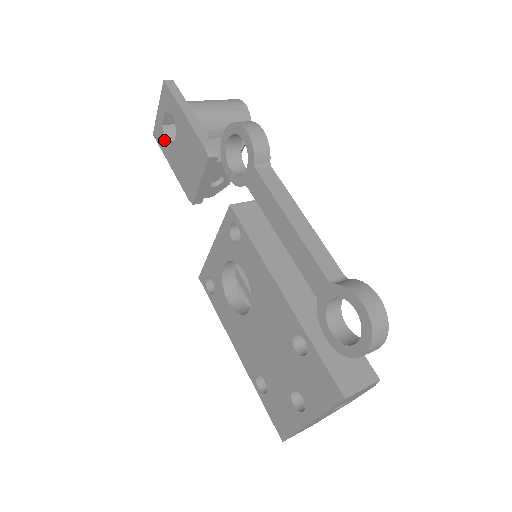
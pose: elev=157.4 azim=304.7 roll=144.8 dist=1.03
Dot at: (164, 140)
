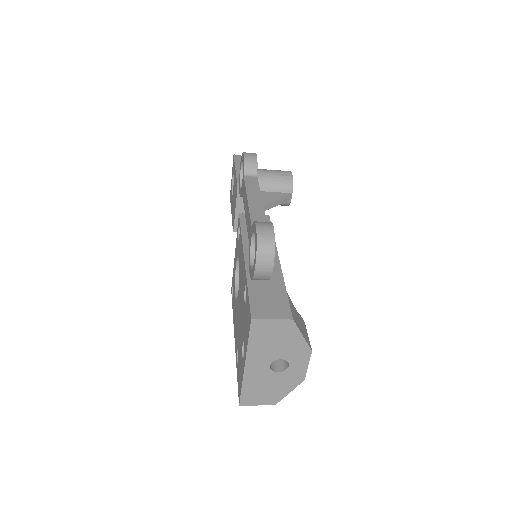
Dot at: (231, 196)
